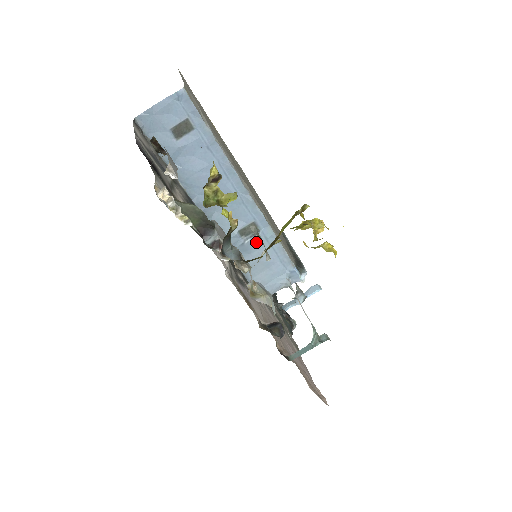
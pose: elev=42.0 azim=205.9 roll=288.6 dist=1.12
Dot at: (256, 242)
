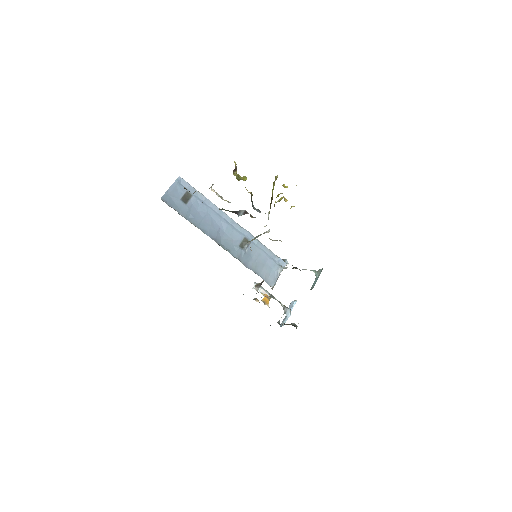
Dot at: (251, 249)
